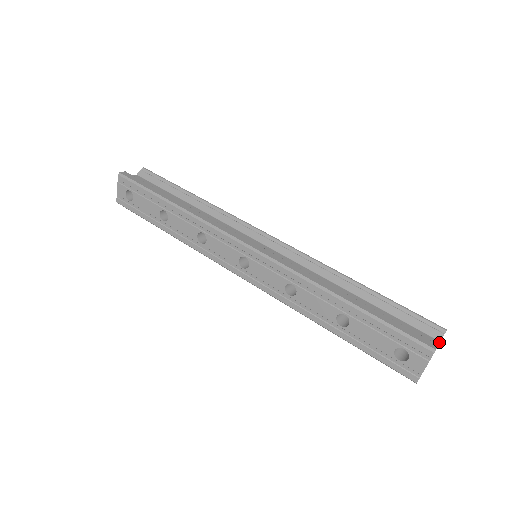
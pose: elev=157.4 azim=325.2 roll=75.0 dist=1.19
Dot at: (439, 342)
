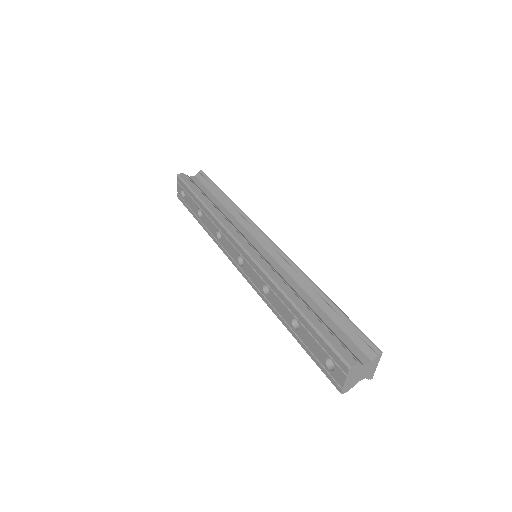
Dot at: (370, 361)
